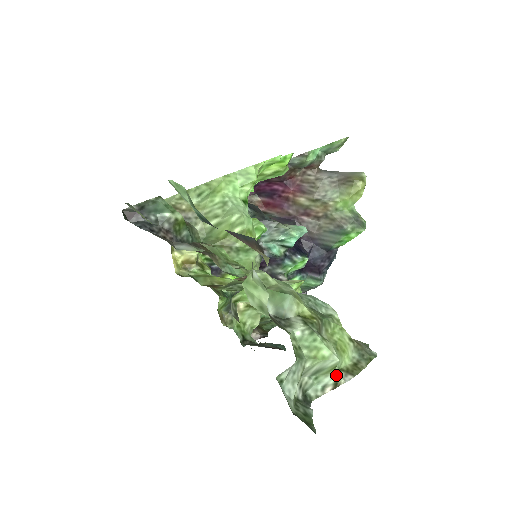
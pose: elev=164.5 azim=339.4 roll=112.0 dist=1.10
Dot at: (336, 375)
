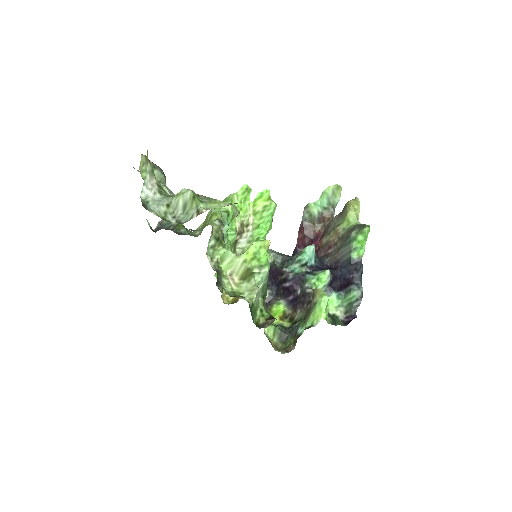
Dot at: (199, 207)
